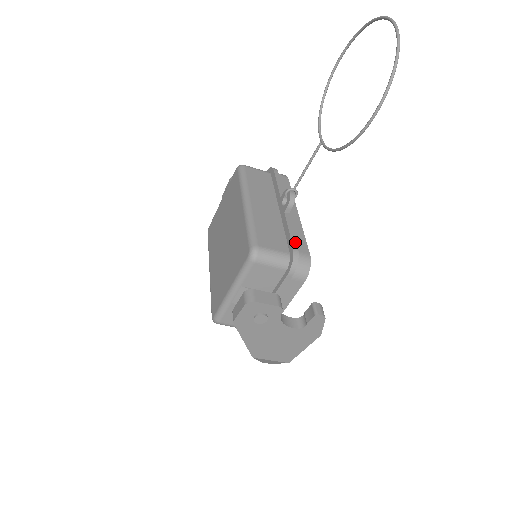
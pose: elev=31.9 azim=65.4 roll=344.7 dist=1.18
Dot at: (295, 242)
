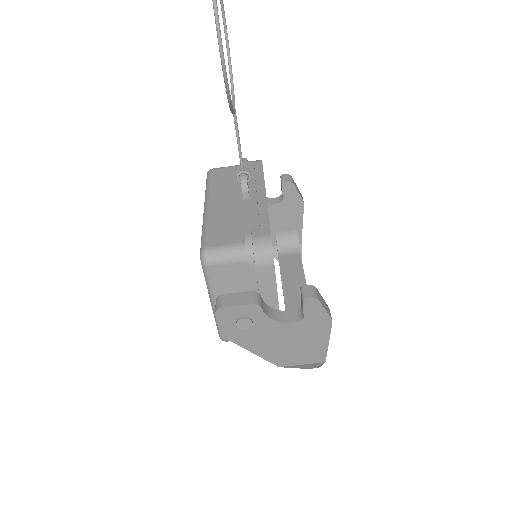
Dot at: (249, 227)
